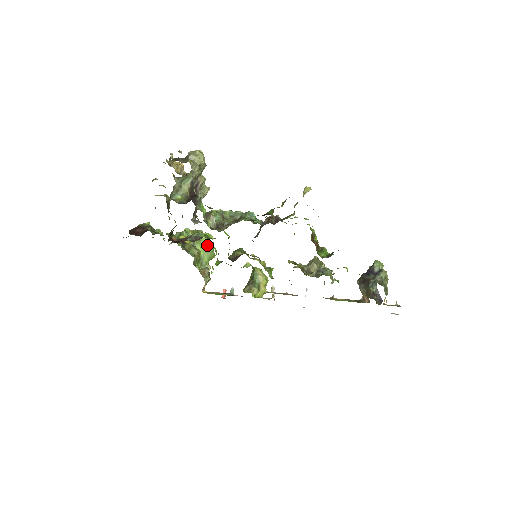
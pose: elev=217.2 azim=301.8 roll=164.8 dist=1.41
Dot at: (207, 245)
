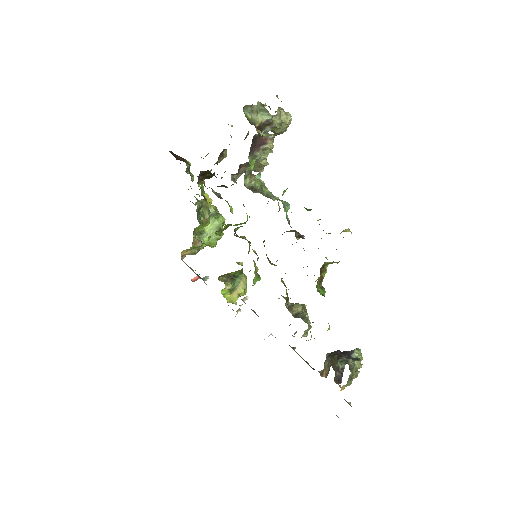
Dot at: (218, 228)
